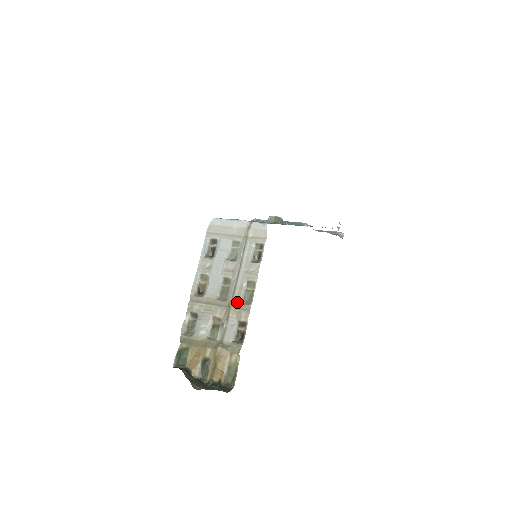
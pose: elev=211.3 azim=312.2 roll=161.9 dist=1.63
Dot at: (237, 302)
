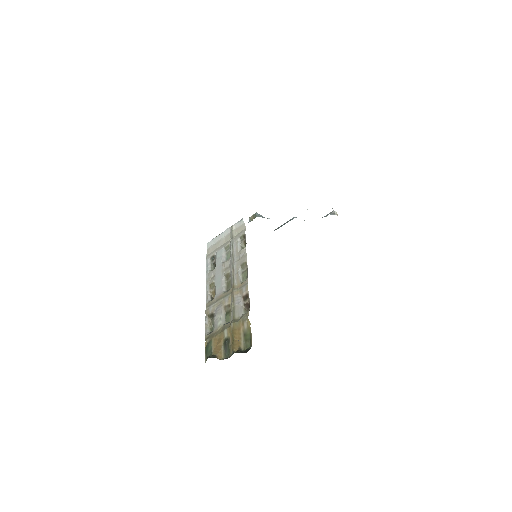
Dot at: (237, 284)
